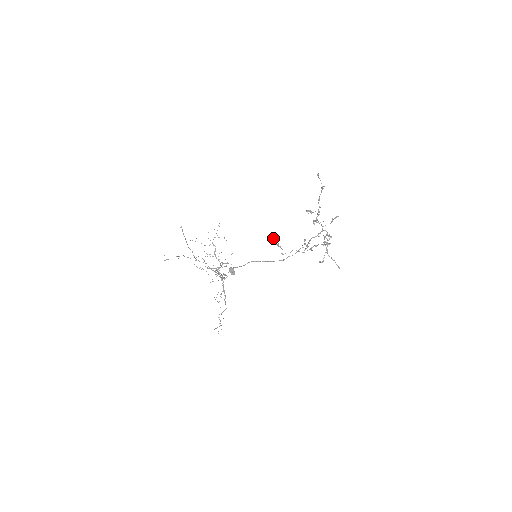
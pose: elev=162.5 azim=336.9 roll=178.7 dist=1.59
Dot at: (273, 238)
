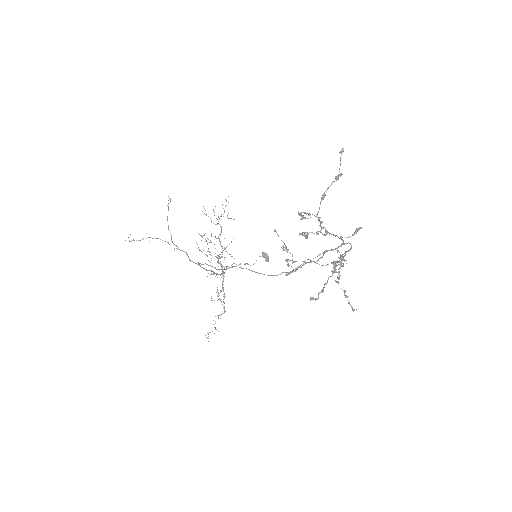
Dot at: occluded
